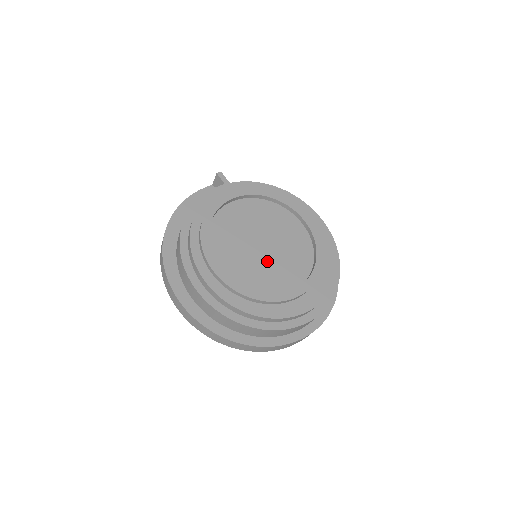
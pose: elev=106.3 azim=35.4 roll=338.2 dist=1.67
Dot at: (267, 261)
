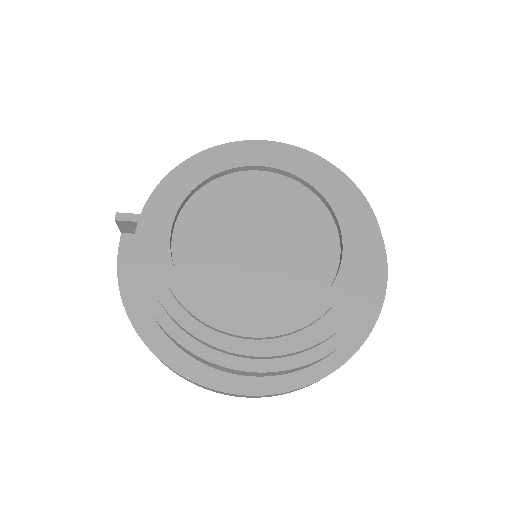
Dot at: (282, 255)
